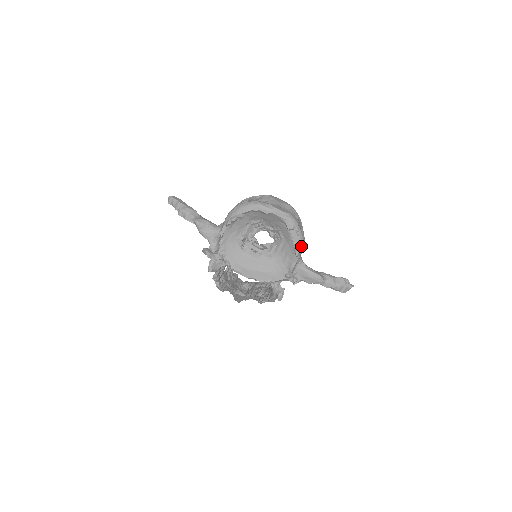
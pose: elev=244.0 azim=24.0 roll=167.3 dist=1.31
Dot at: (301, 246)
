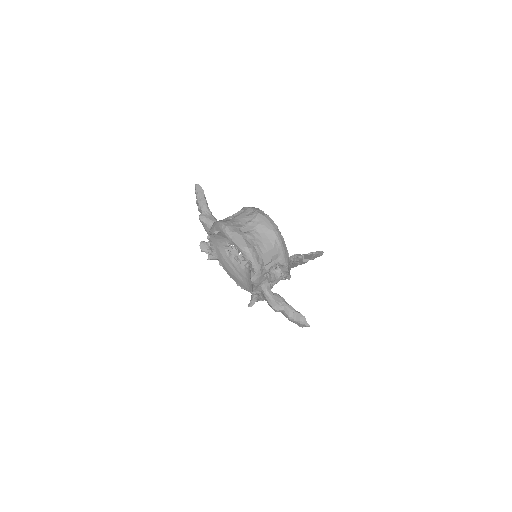
Dot at: (256, 277)
